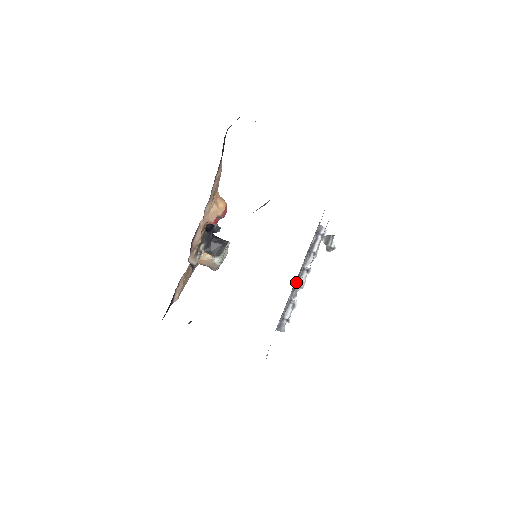
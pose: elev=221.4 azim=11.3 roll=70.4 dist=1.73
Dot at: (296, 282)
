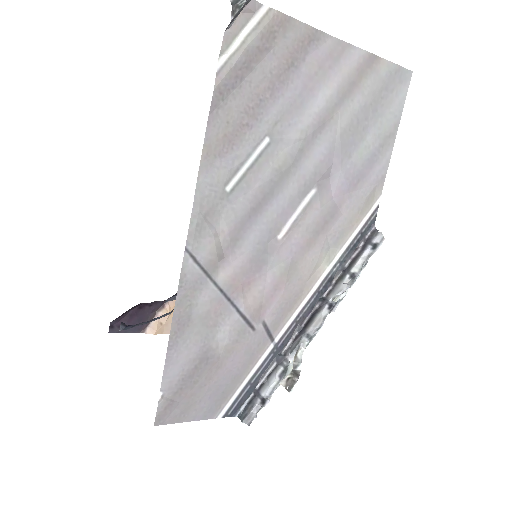
Dot at: (305, 324)
